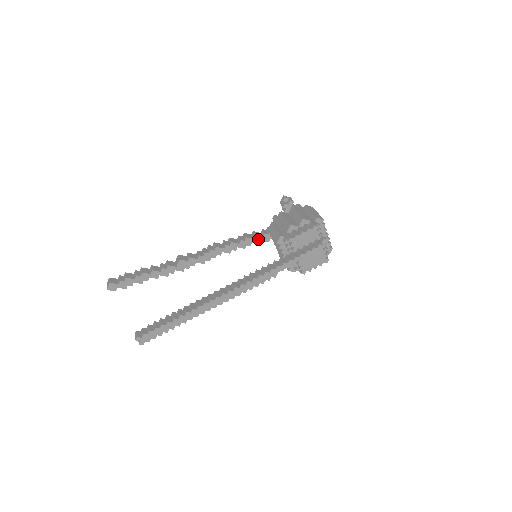
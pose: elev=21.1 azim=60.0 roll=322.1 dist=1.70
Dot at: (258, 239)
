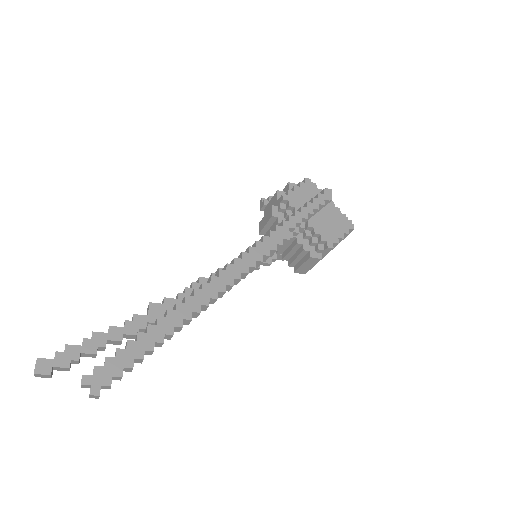
Dot at: occluded
